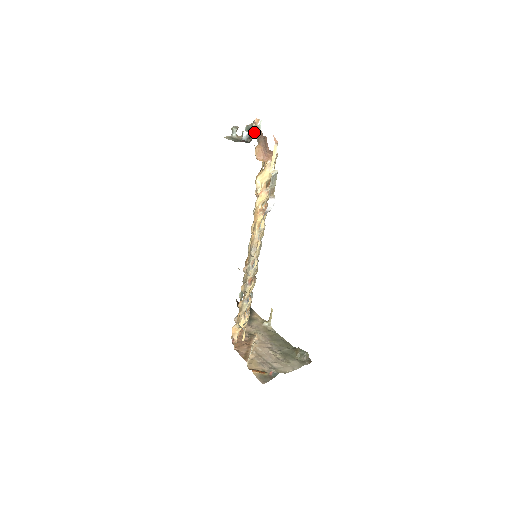
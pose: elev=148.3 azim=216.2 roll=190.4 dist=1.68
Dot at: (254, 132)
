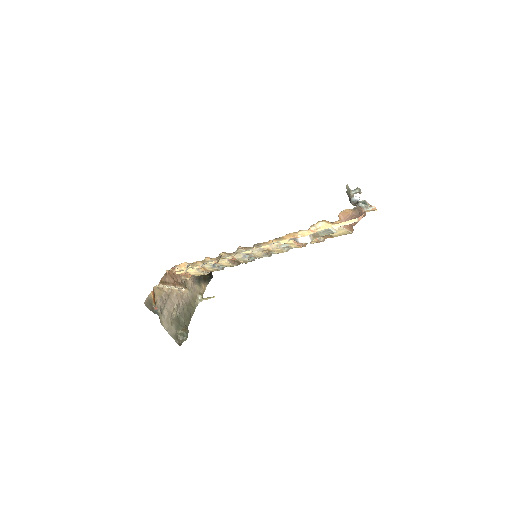
Dot at: (362, 206)
